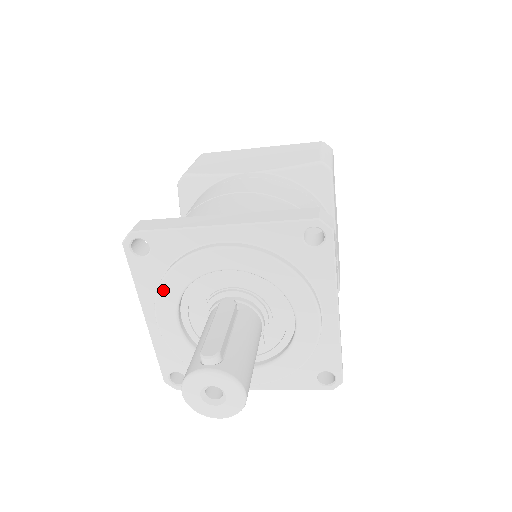
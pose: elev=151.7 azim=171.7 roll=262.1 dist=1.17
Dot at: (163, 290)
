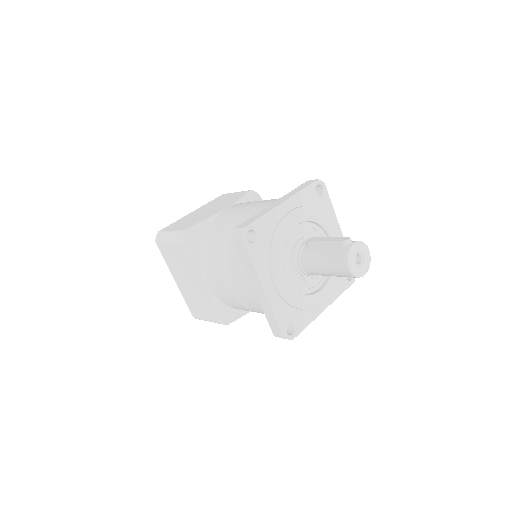
Dot at: (275, 256)
